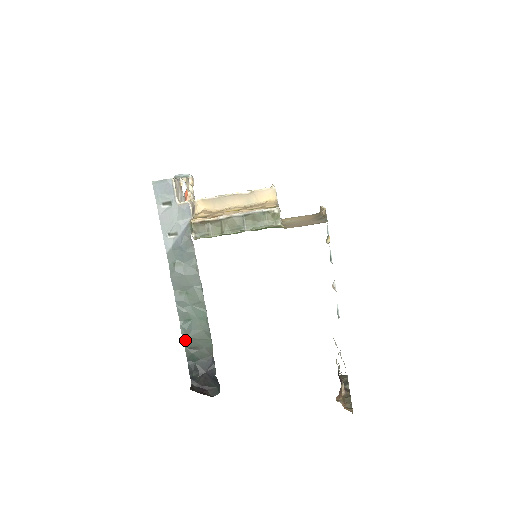
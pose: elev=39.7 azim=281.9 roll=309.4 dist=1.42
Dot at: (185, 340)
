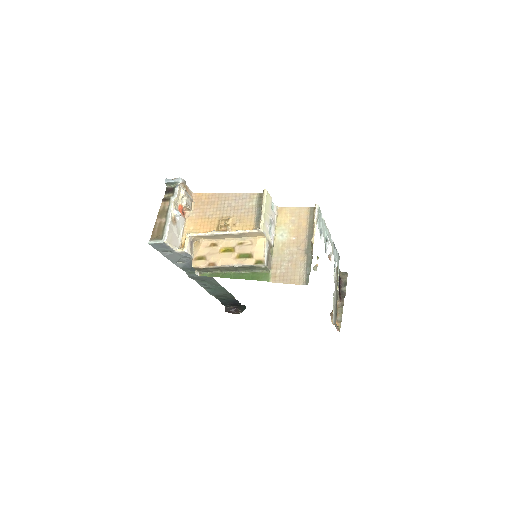
Dot at: (213, 295)
